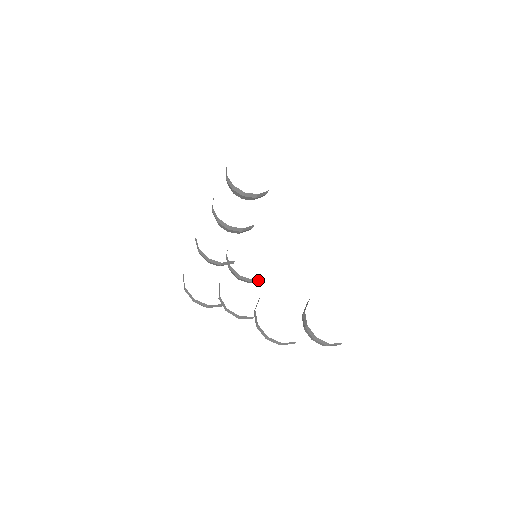
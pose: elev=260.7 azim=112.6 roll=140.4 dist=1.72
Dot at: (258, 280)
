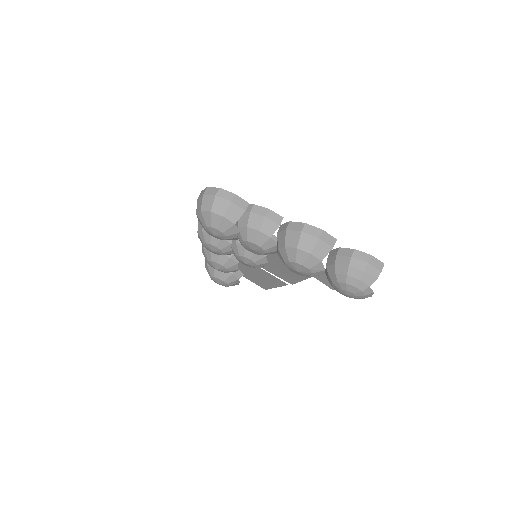
Dot at: occluded
